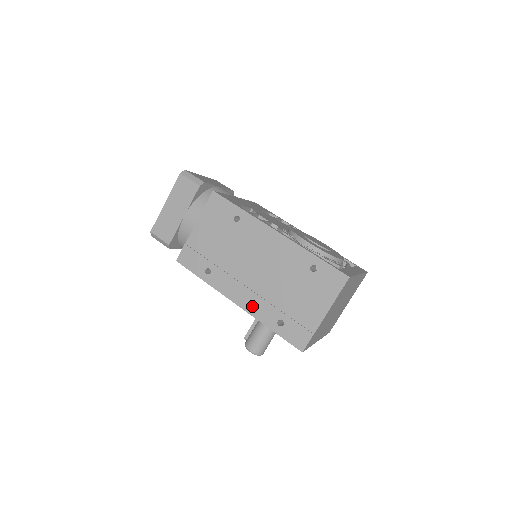
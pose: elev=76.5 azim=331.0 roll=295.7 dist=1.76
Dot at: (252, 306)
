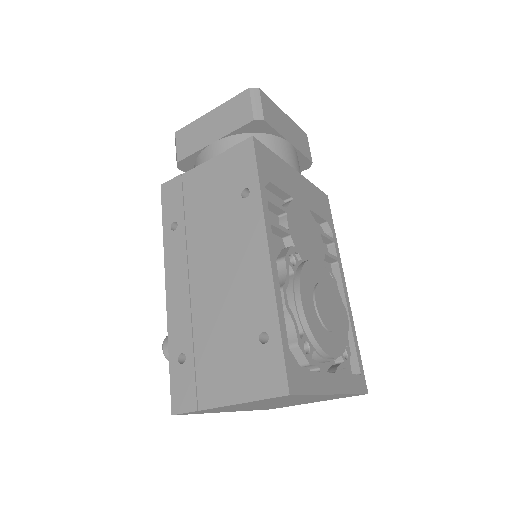
Dot at: (176, 309)
